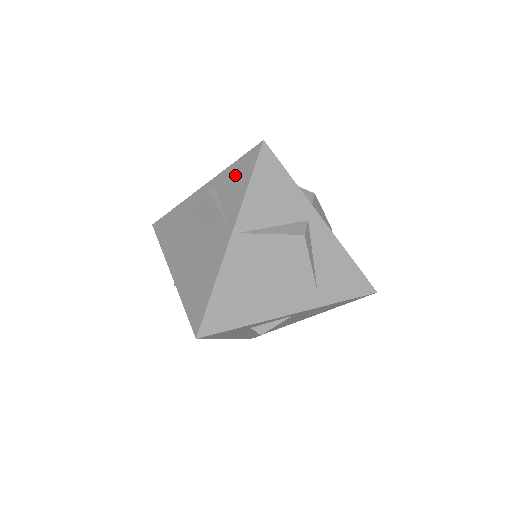
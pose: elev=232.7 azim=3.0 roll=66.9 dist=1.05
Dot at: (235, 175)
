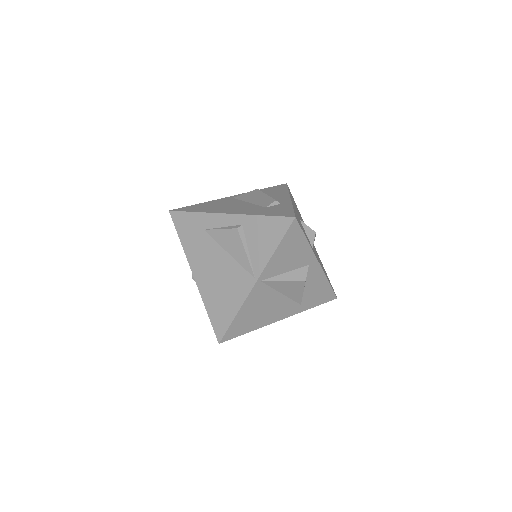
Dot at: (264, 230)
